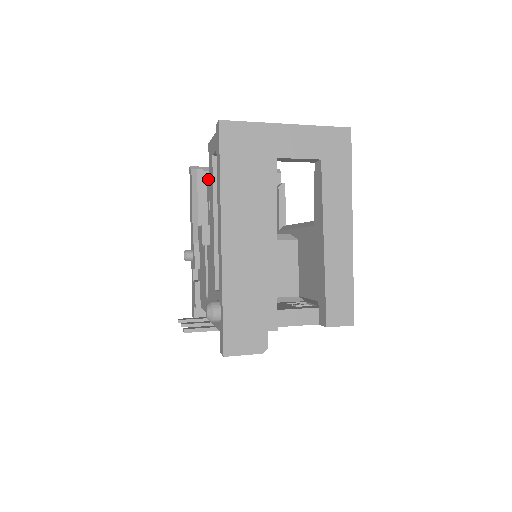
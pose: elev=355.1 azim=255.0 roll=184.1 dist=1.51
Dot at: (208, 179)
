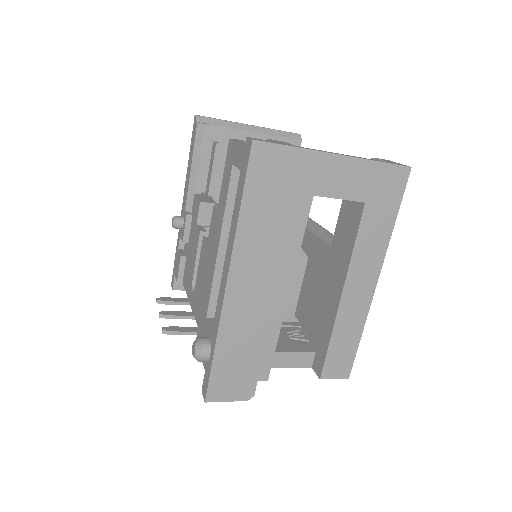
Dot at: (215, 136)
